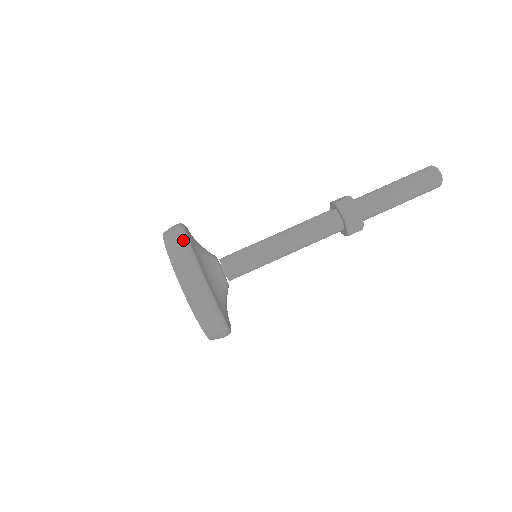
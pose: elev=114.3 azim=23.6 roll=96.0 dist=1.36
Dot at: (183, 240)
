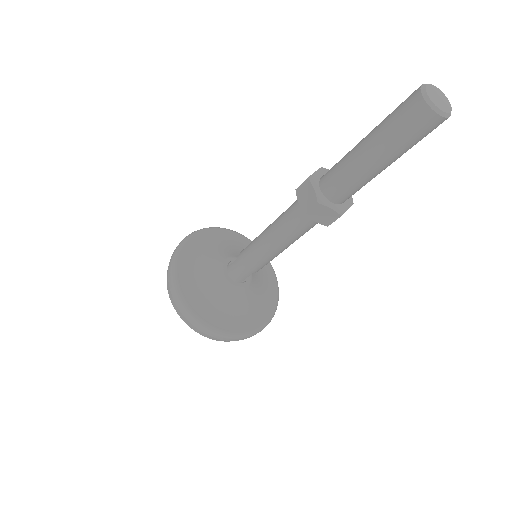
Dot at: (202, 229)
